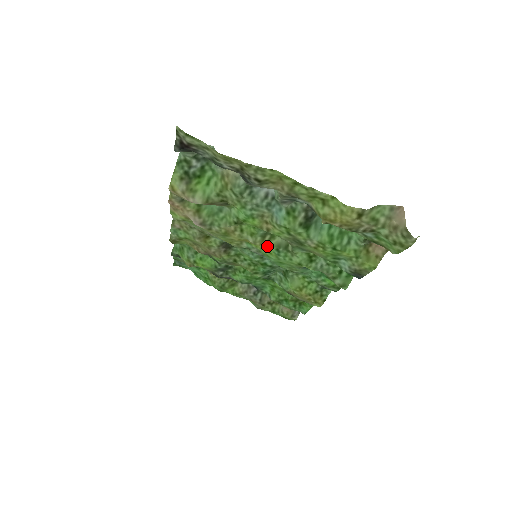
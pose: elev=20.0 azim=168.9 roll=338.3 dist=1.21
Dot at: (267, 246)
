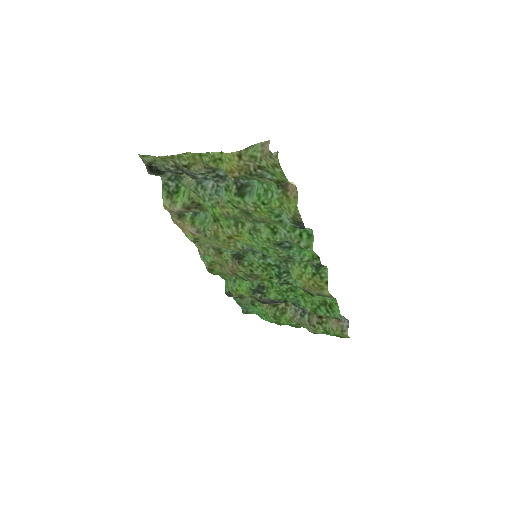
Dot at: (243, 234)
